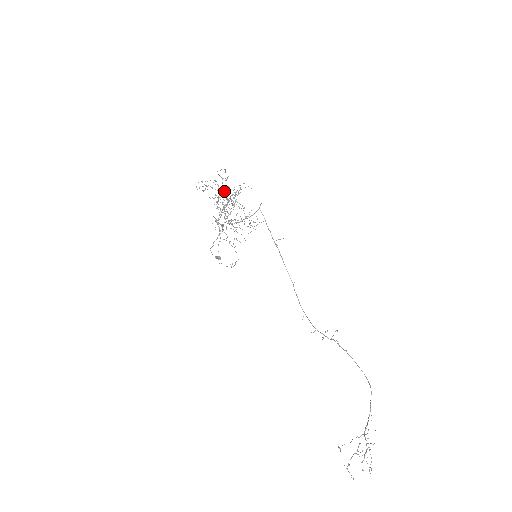
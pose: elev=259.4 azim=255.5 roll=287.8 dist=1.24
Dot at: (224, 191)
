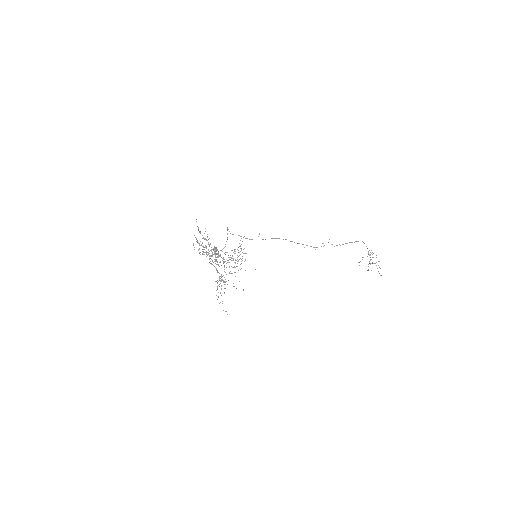
Dot at: occluded
